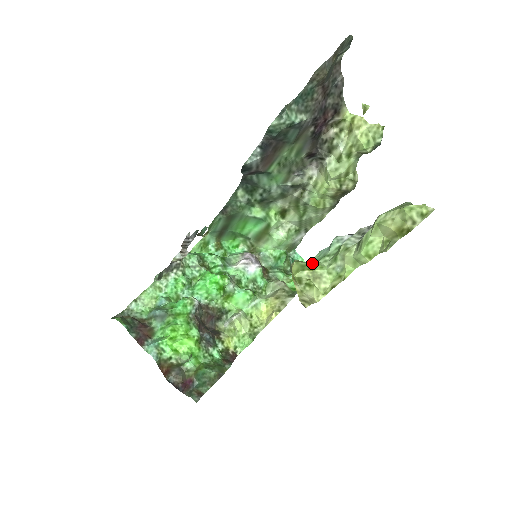
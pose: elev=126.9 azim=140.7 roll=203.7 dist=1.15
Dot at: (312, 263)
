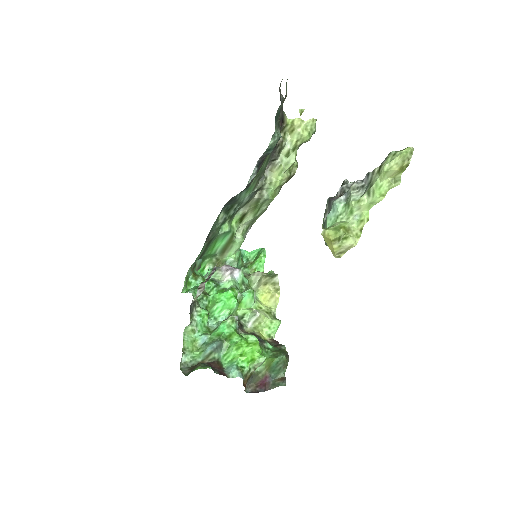
Dot at: (337, 224)
